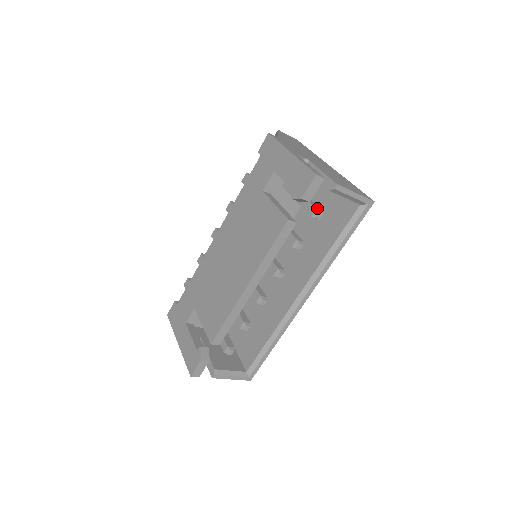
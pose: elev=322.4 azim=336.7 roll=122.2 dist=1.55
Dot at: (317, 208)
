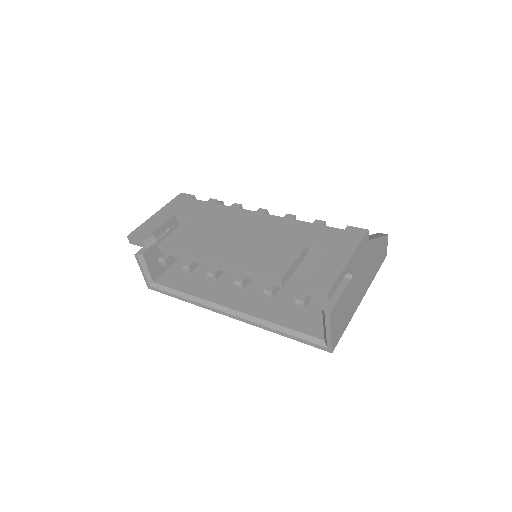
Dot at: (305, 302)
